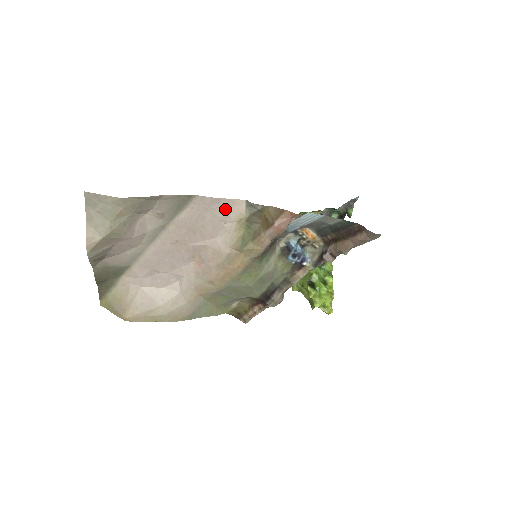
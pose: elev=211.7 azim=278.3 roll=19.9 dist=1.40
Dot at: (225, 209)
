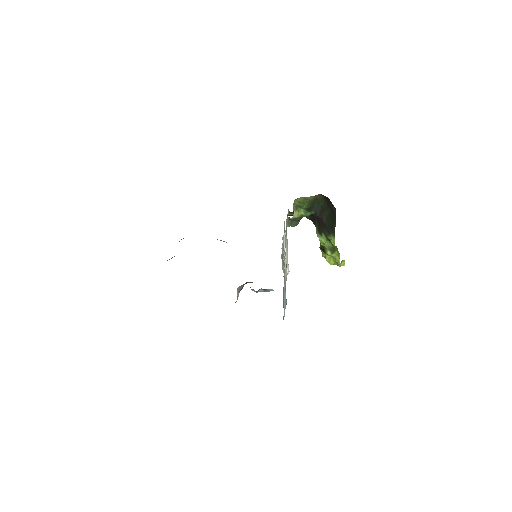
Dot at: occluded
